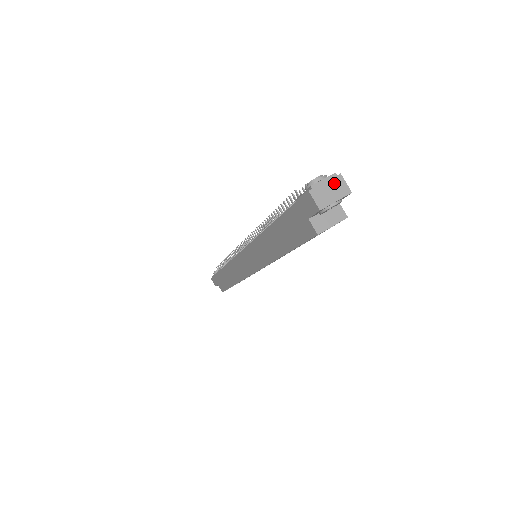
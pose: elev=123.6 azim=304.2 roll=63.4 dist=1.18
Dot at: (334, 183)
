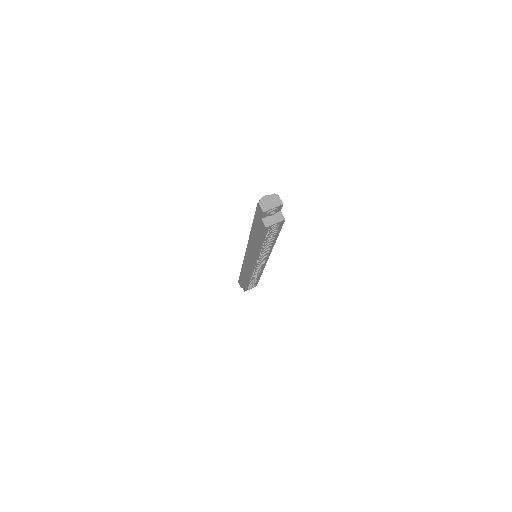
Dot at: (273, 199)
